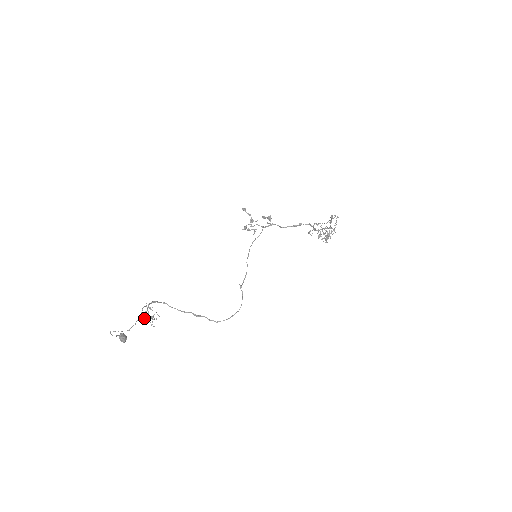
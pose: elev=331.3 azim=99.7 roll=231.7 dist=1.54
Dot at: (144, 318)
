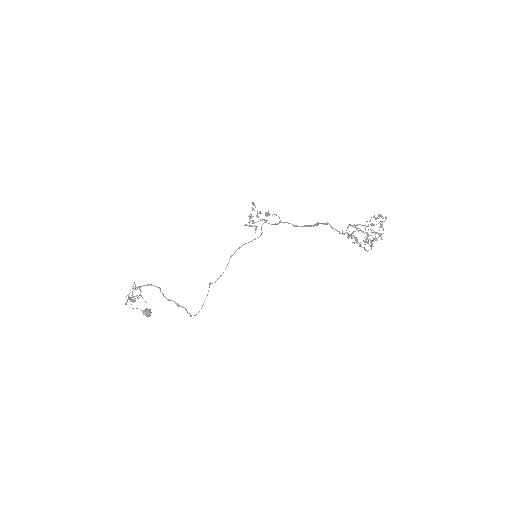
Dot at: occluded
